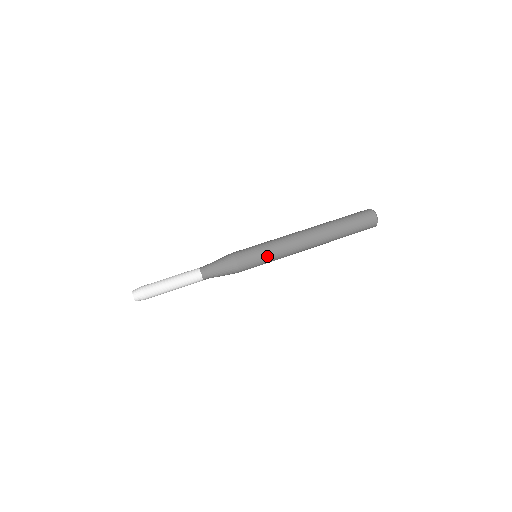
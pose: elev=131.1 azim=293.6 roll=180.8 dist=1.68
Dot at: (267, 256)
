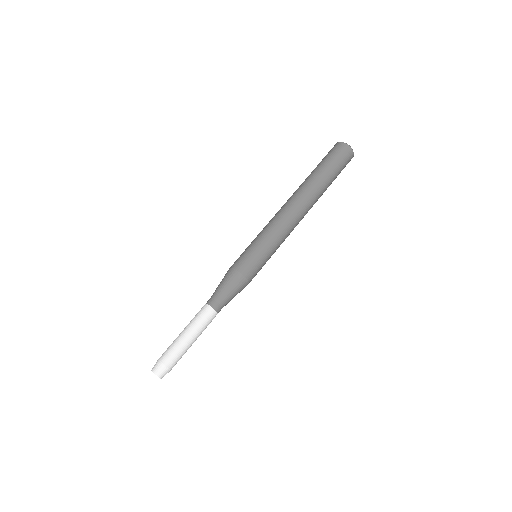
Dot at: occluded
